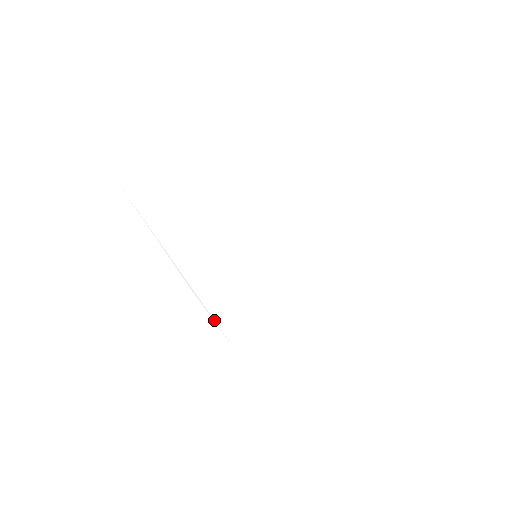
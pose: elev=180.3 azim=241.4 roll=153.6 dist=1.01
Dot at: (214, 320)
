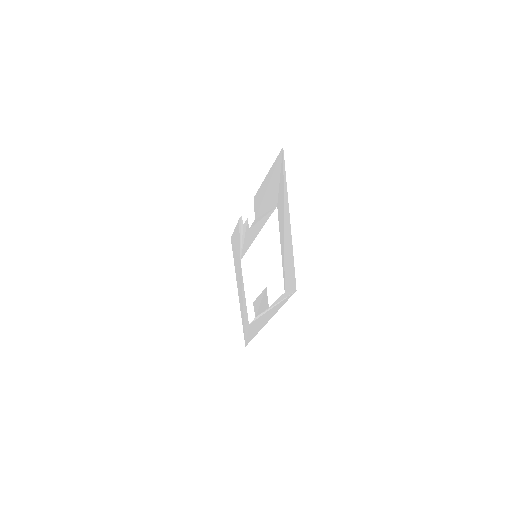
Dot at: (262, 313)
